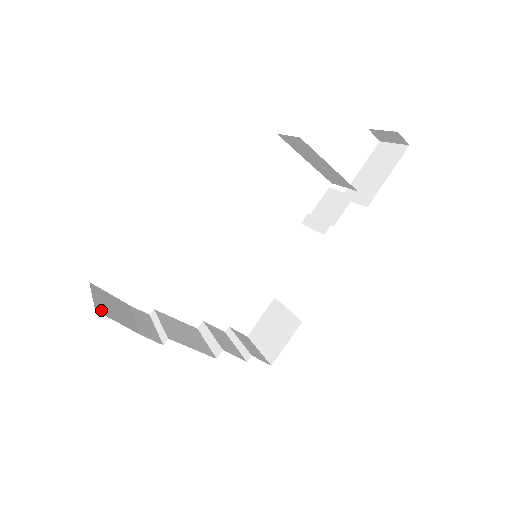
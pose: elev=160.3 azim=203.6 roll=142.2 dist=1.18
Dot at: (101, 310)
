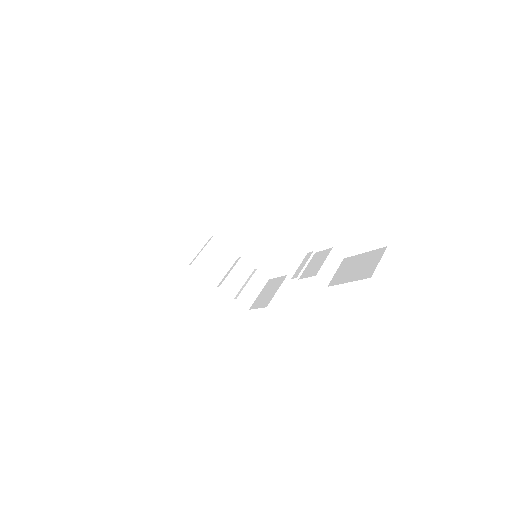
Dot at: (162, 235)
